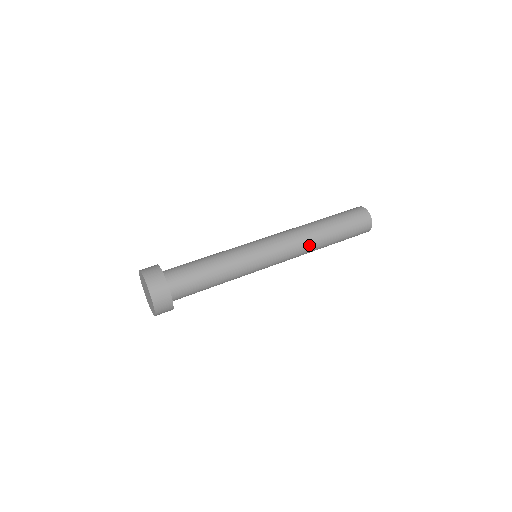
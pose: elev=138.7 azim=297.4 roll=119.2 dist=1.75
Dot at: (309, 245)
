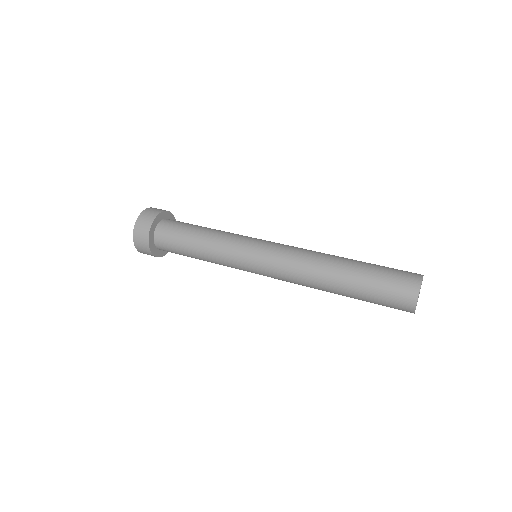
Dot at: (311, 286)
